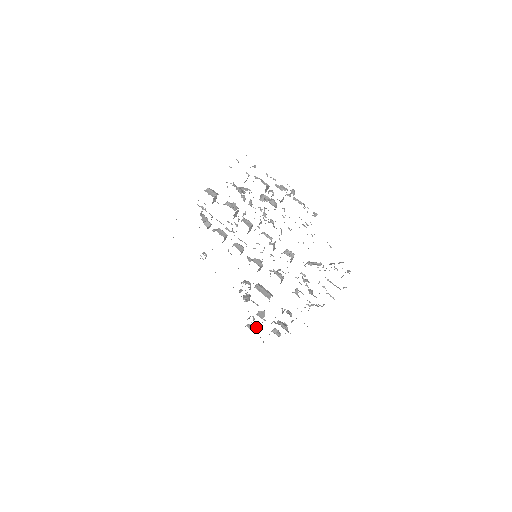
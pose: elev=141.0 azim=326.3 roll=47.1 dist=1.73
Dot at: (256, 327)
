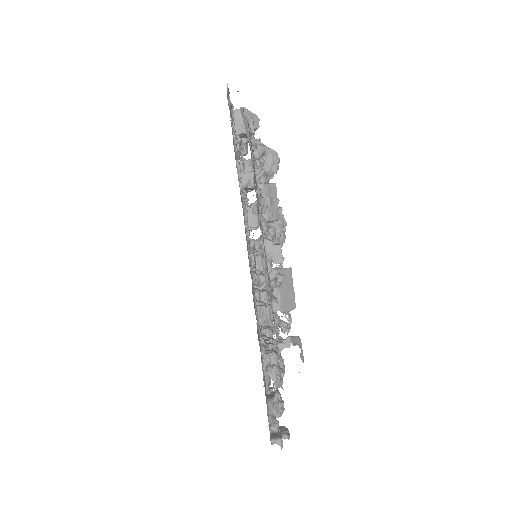
Dot at: occluded
